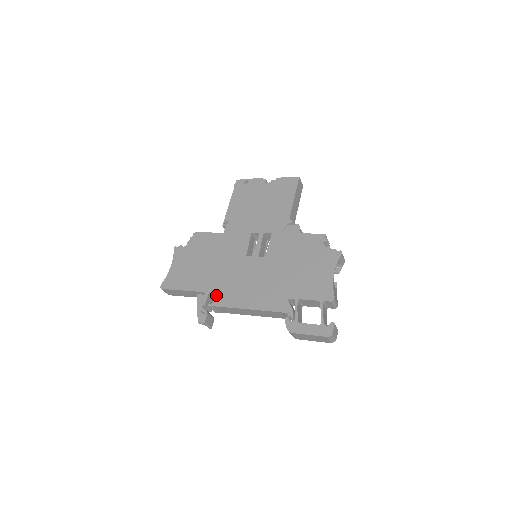
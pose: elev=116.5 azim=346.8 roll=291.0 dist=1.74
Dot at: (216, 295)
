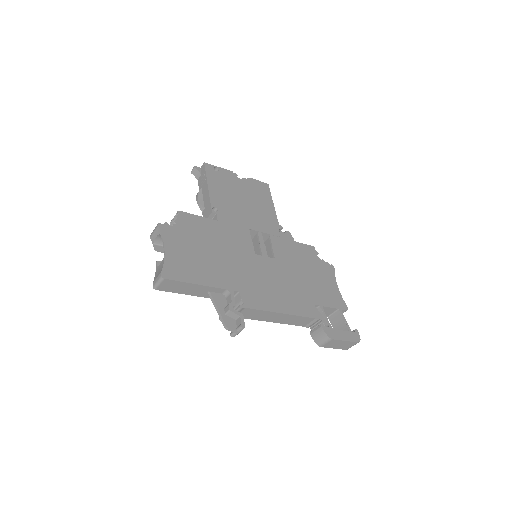
Dot at: (244, 295)
